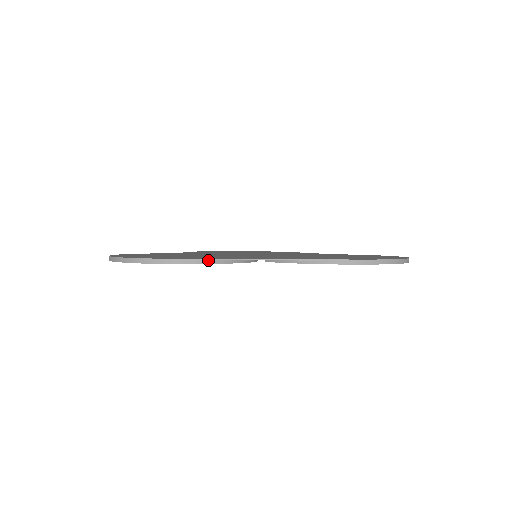
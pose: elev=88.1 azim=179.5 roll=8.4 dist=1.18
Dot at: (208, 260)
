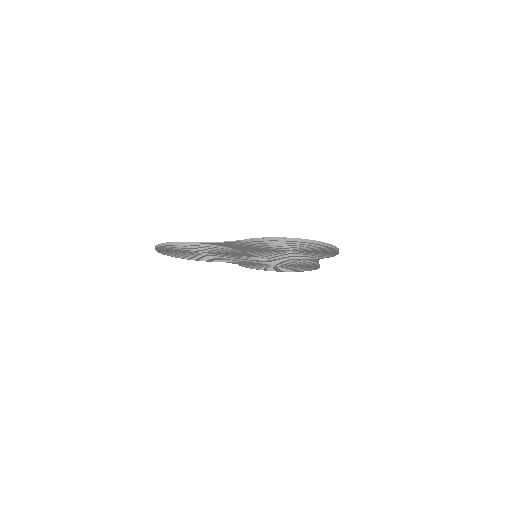
Dot at: (185, 242)
